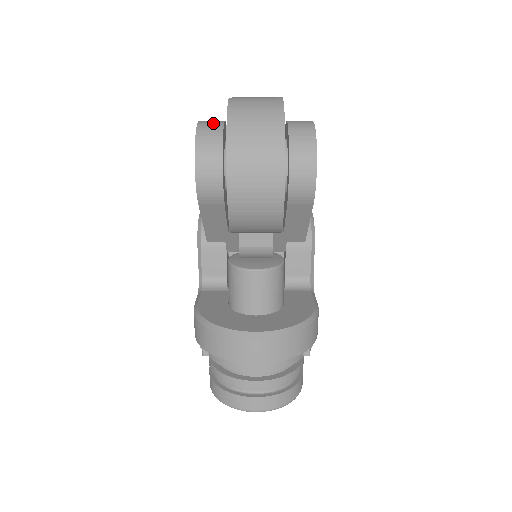
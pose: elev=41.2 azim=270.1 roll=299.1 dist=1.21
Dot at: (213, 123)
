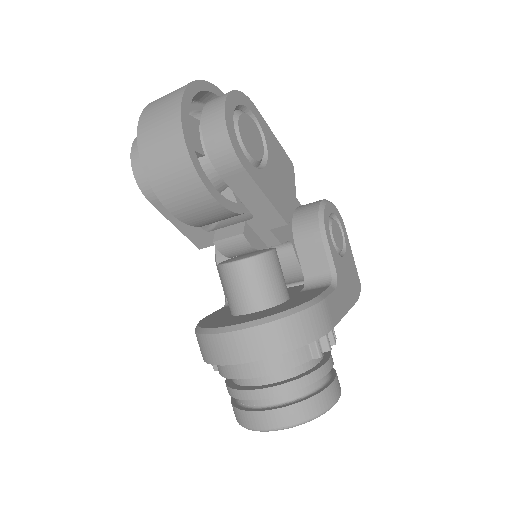
Dot at: occluded
